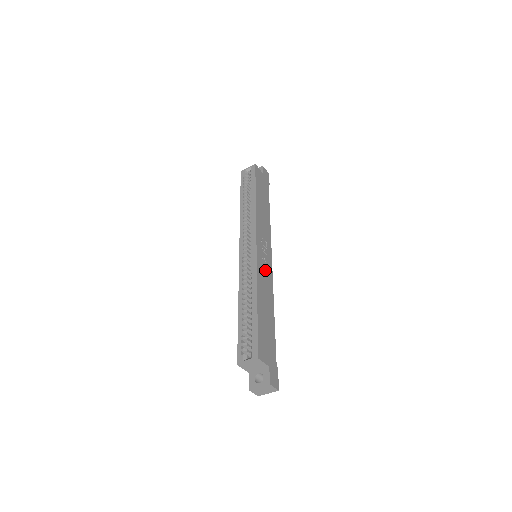
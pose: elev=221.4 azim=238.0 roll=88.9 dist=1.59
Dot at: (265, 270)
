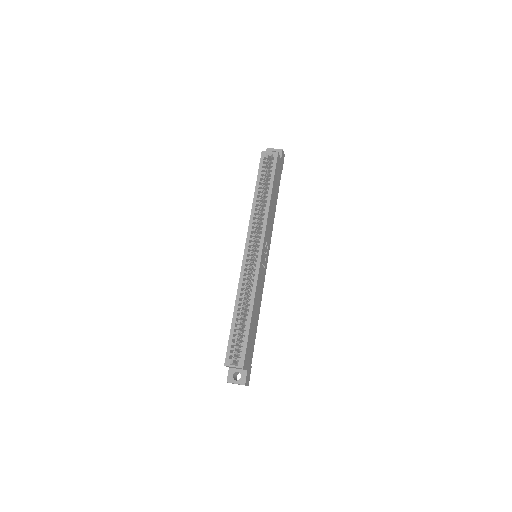
Dot at: (262, 276)
